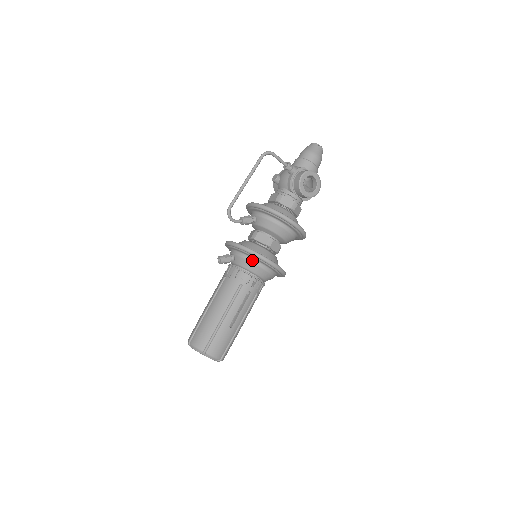
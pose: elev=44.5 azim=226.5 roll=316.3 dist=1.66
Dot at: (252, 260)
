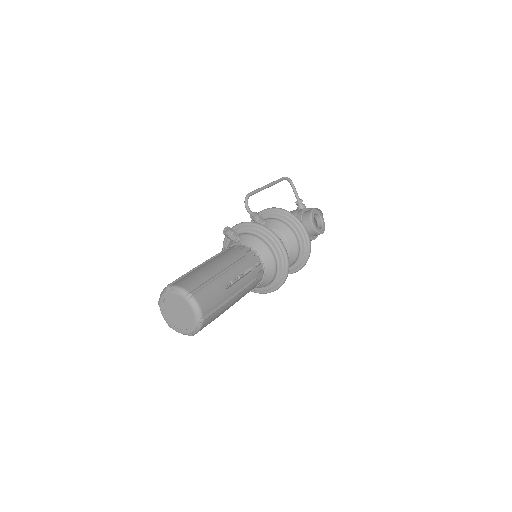
Dot at: (263, 240)
